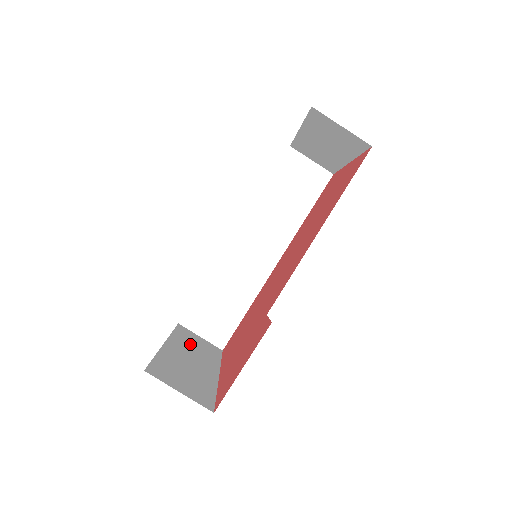
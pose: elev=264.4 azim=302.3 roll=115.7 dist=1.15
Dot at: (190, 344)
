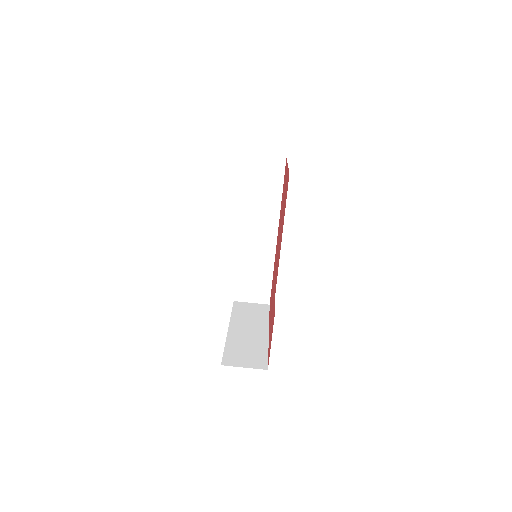
Dot at: (245, 317)
